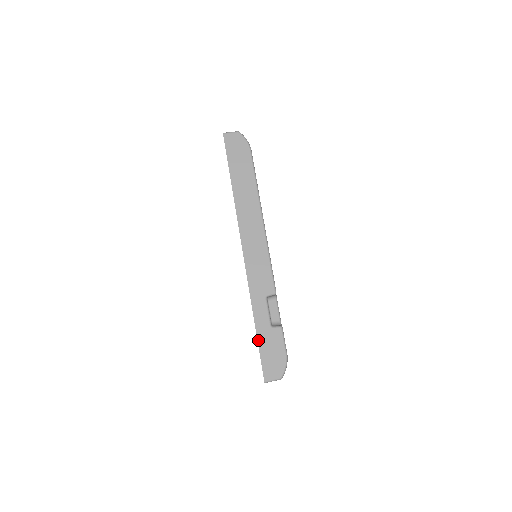
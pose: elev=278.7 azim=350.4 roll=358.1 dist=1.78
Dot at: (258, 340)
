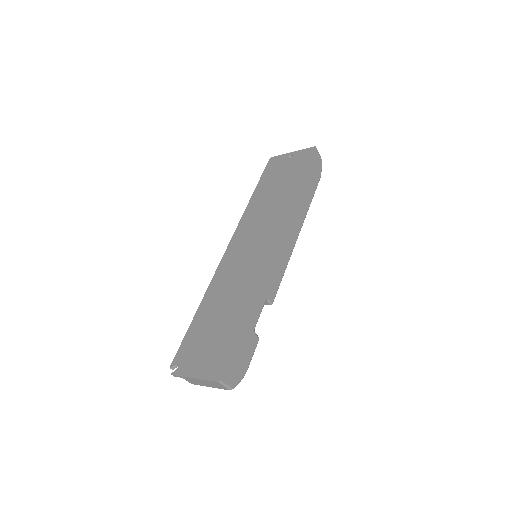
Dot at: (241, 333)
